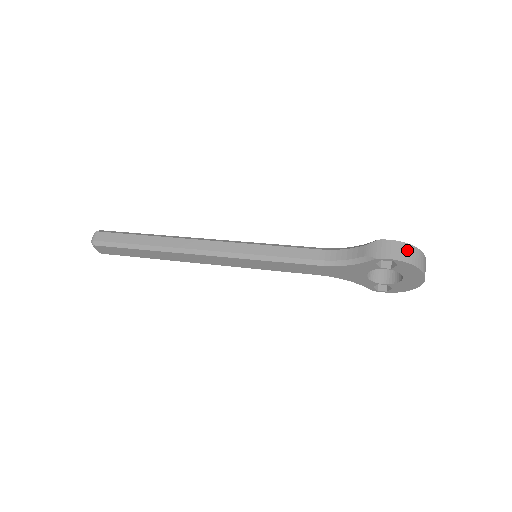
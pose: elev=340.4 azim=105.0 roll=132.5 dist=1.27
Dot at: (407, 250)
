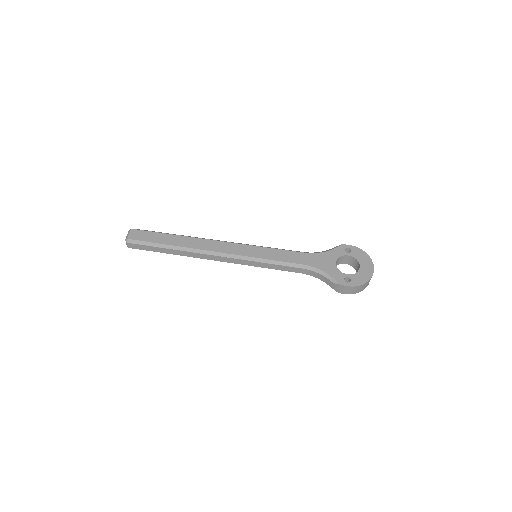
Dot at: (358, 289)
